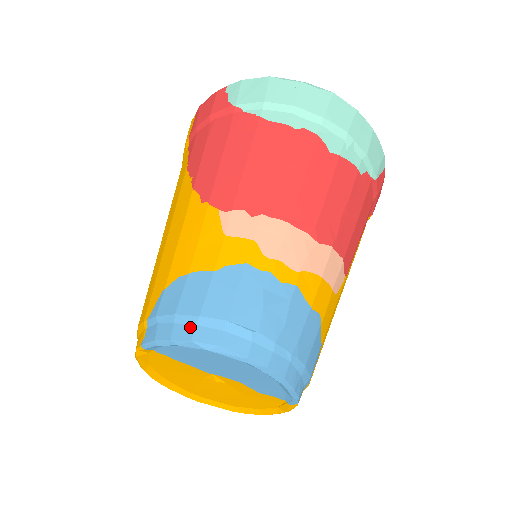
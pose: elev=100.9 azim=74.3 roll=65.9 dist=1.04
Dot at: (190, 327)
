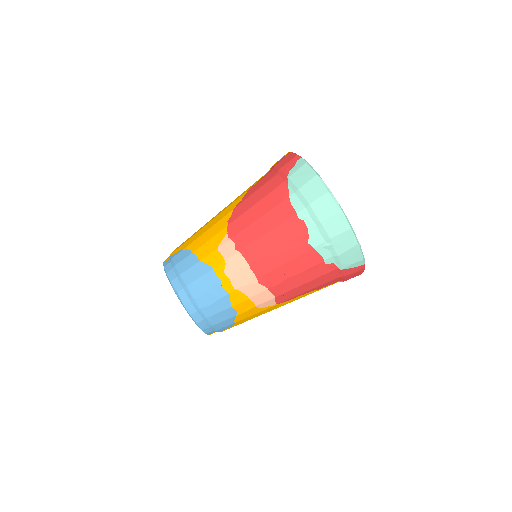
Dot at: (175, 276)
